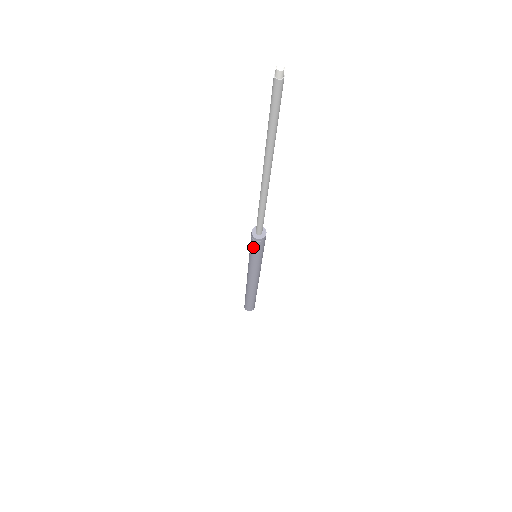
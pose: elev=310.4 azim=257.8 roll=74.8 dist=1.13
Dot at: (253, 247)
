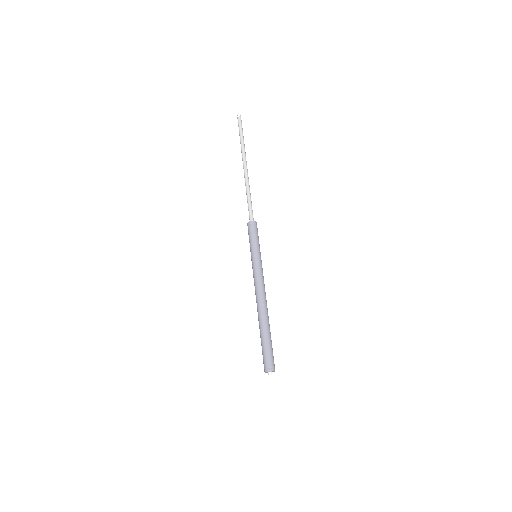
Dot at: (251, 234)
